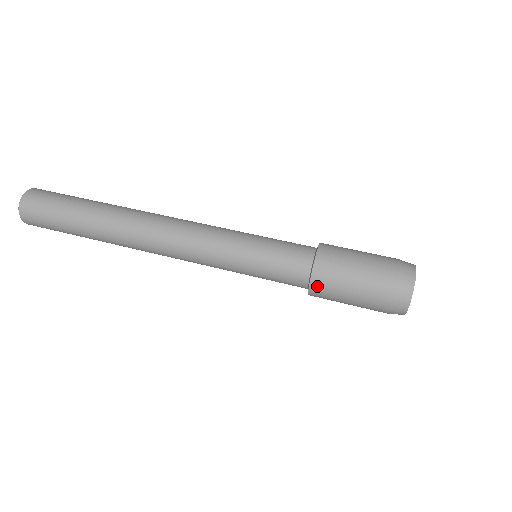
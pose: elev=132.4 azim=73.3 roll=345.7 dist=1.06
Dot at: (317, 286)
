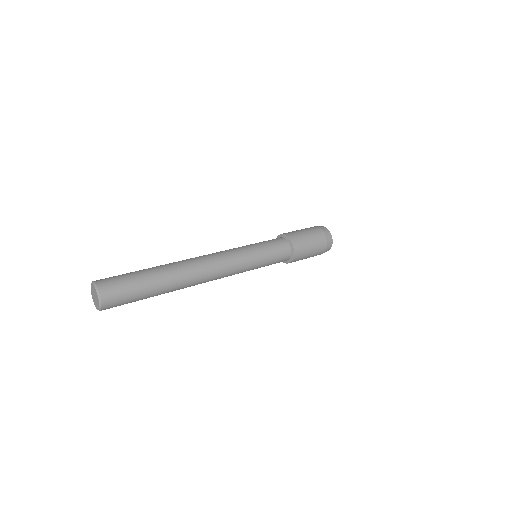
Dot at: (297, 251)
